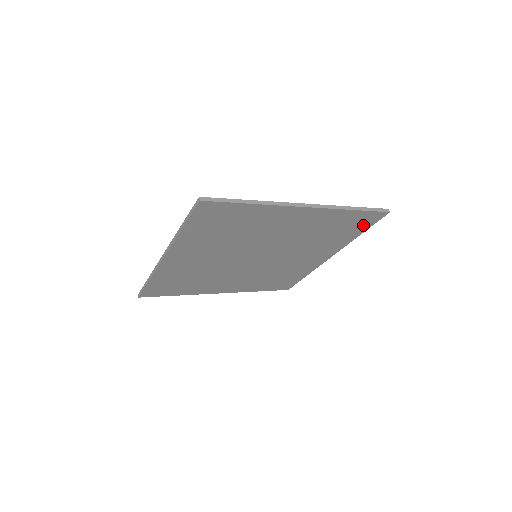
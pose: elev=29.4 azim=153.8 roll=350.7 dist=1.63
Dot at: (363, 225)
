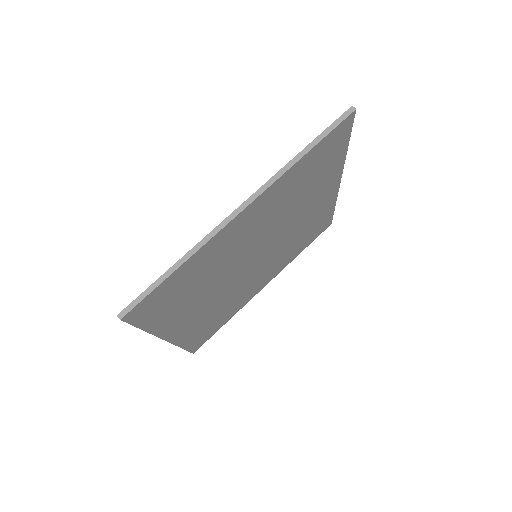
Dot at: (339, 143)
